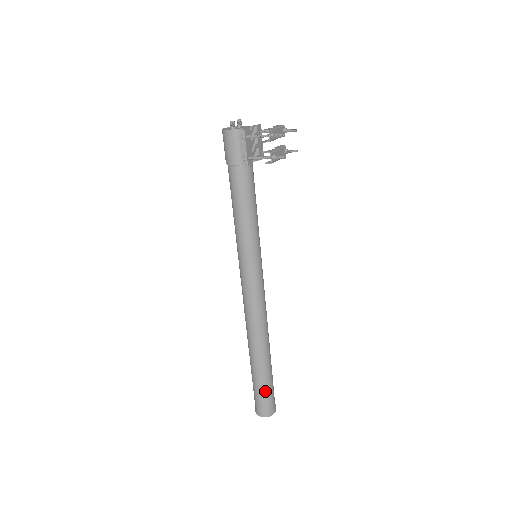
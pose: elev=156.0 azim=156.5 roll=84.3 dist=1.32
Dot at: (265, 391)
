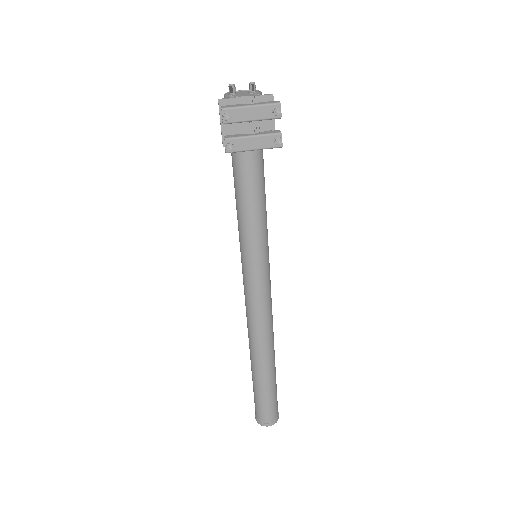
Dot at: (257, 398)
